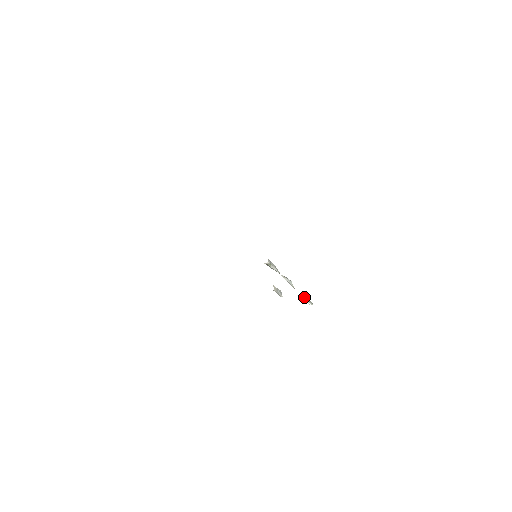
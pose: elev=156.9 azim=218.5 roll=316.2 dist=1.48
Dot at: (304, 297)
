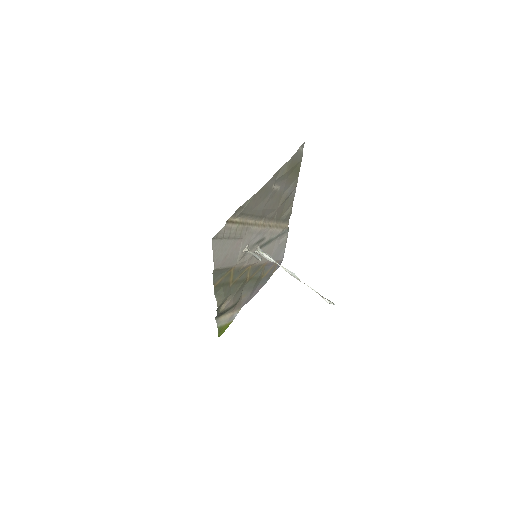
Dot at: occluded
